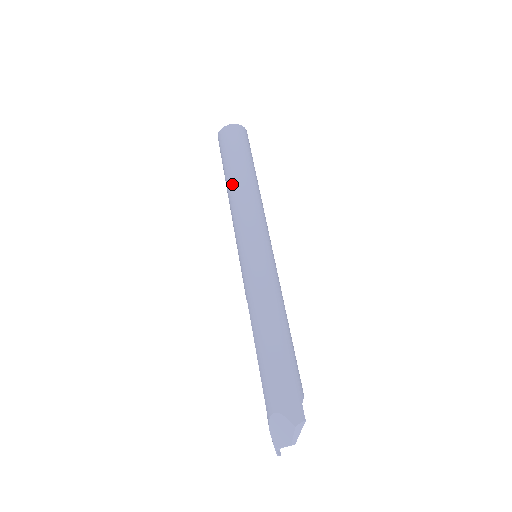
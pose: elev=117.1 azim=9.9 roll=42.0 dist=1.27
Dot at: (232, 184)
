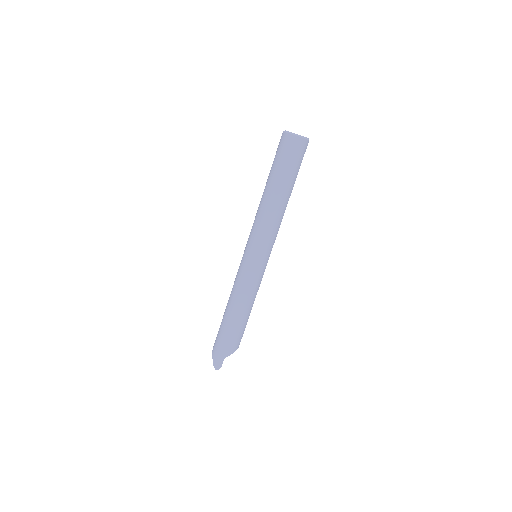
Dot at: (263, 193)
